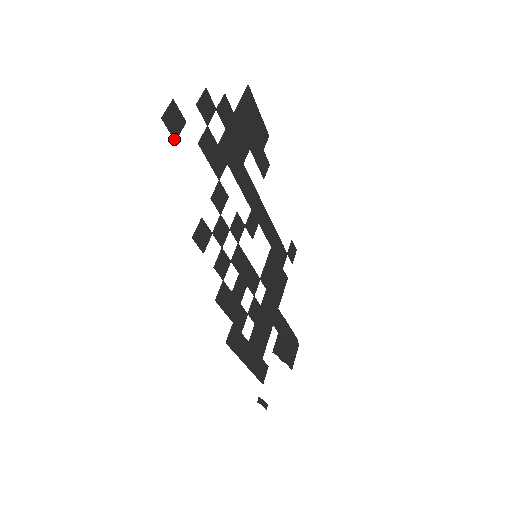
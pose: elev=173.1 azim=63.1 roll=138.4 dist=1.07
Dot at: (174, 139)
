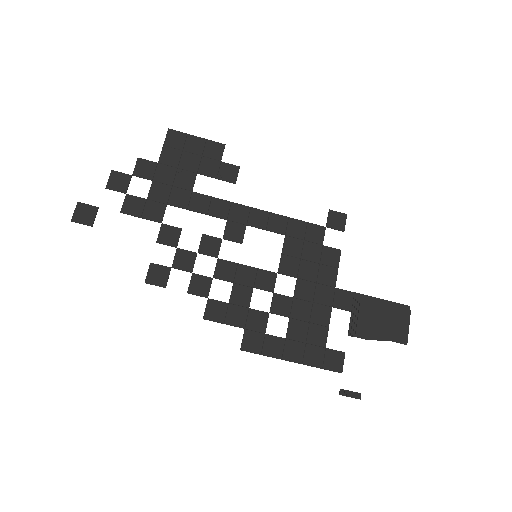
Dot at: (91, 226)
